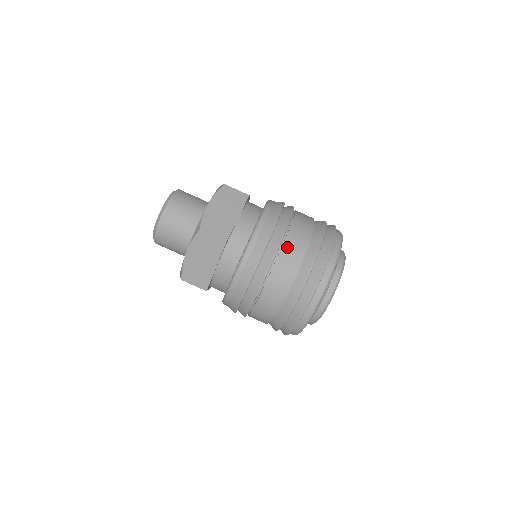
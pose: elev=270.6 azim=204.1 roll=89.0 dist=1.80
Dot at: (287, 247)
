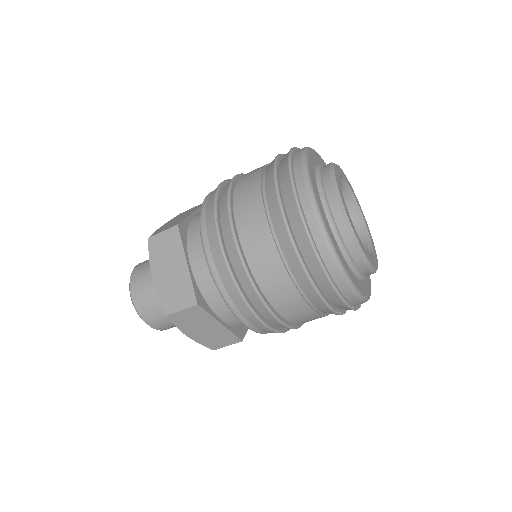
Dot at: (252, 253)
